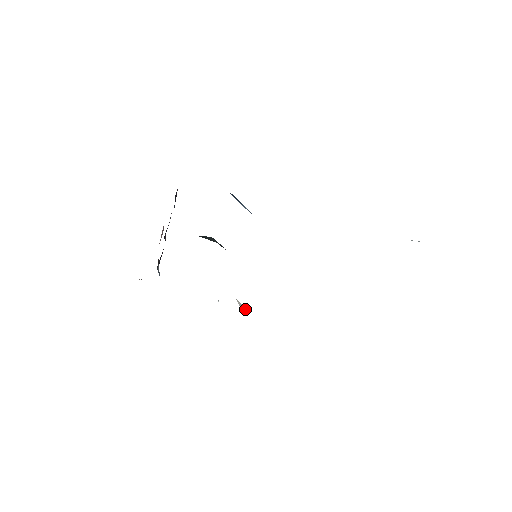
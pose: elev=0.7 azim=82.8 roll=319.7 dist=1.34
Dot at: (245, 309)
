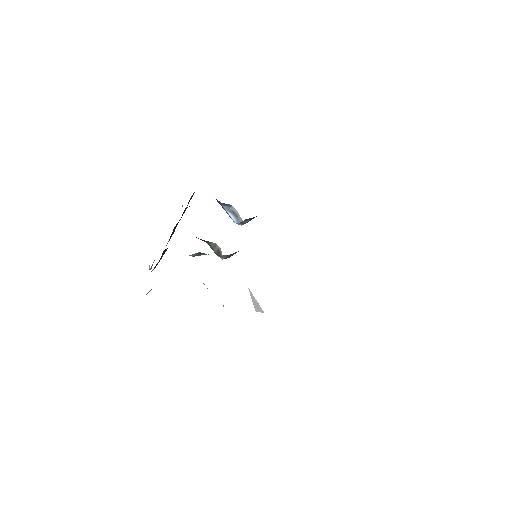
Dot at: (257, 305)
